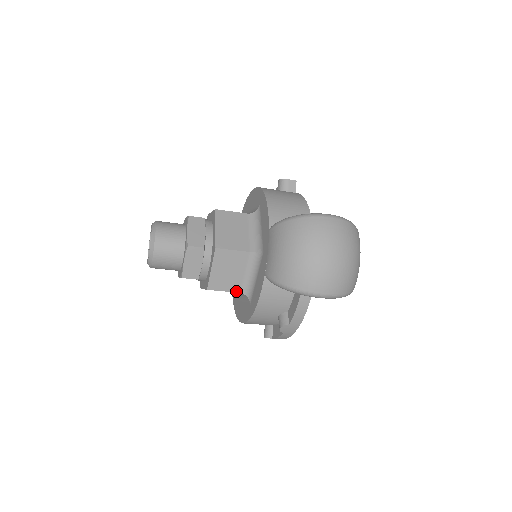
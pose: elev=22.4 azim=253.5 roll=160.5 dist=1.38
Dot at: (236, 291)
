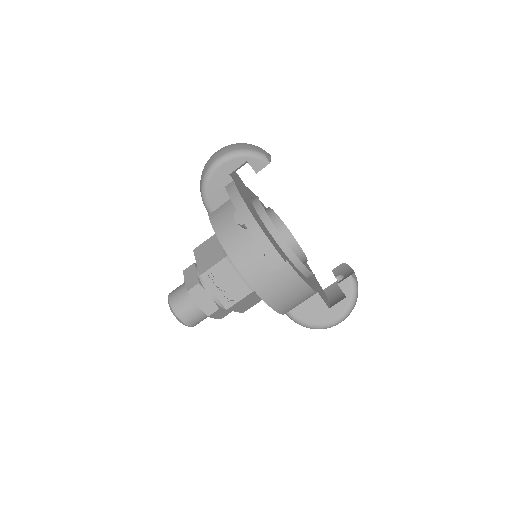
Dot at: (221, 259)
